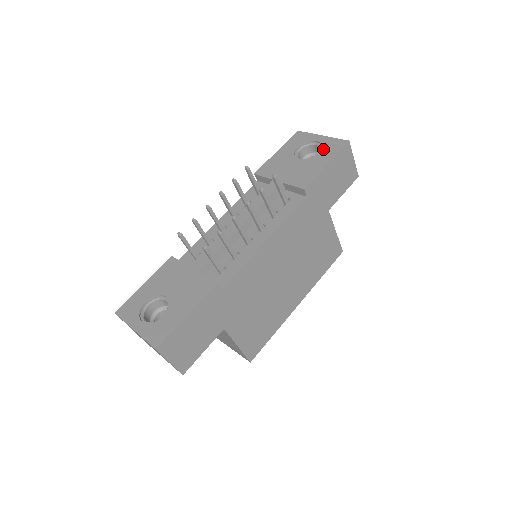
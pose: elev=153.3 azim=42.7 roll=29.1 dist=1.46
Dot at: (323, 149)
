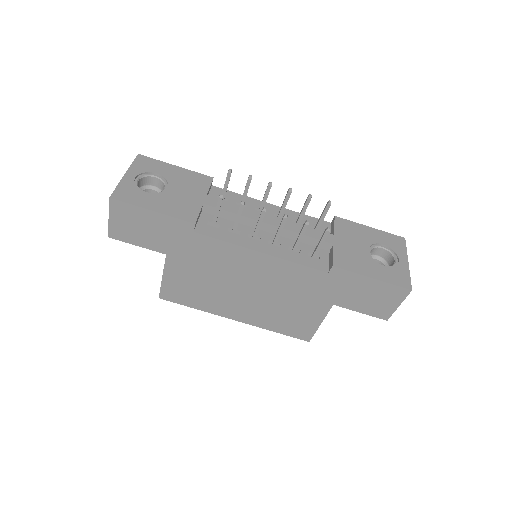
Dot at: (391, 268)
